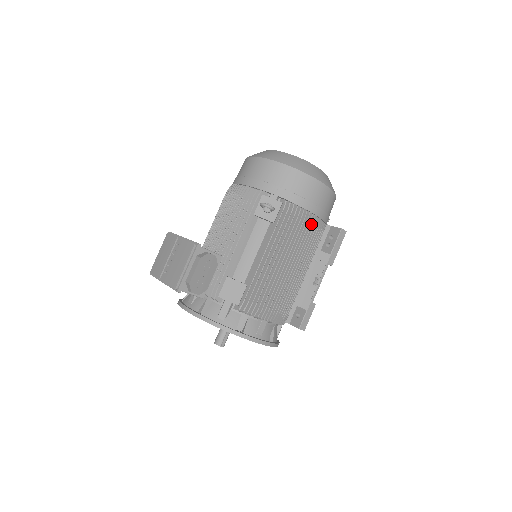
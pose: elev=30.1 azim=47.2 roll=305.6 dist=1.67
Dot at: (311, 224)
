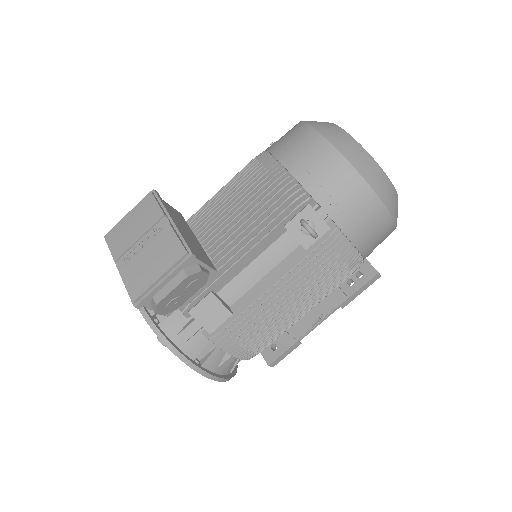
Dot at: (350, 265)
